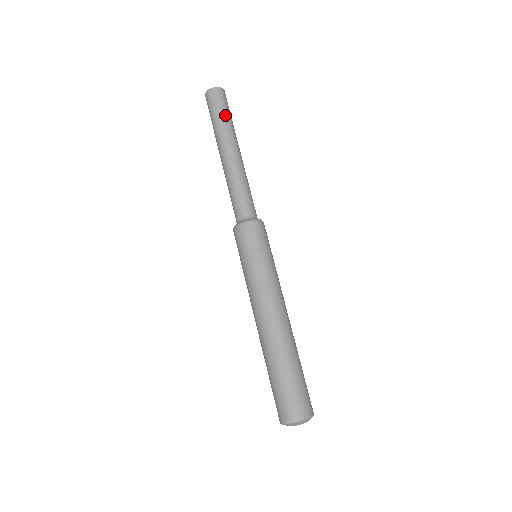
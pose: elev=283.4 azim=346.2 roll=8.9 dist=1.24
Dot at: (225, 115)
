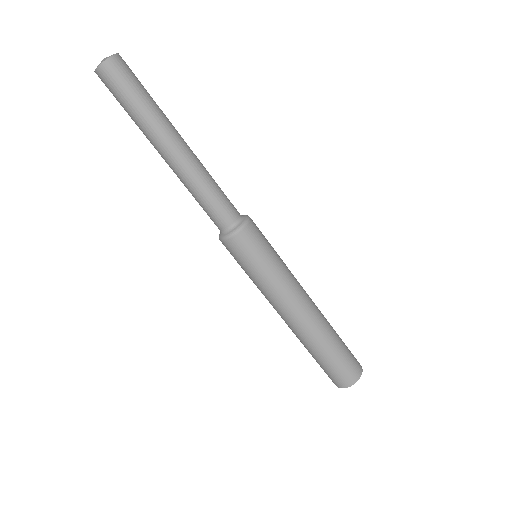
Dot at: (148, 95)
